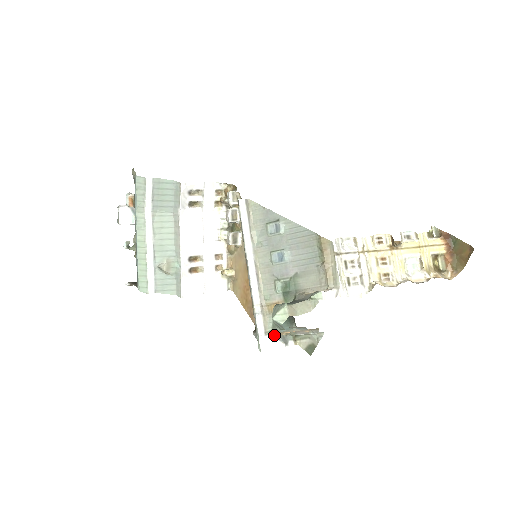
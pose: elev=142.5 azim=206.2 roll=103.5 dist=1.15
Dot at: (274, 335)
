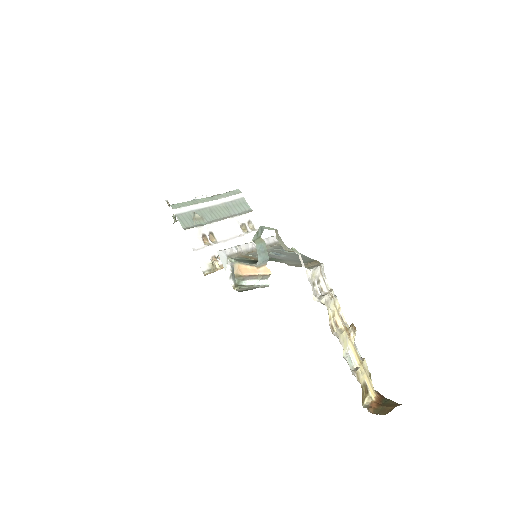
Dot at: (232, 262)
